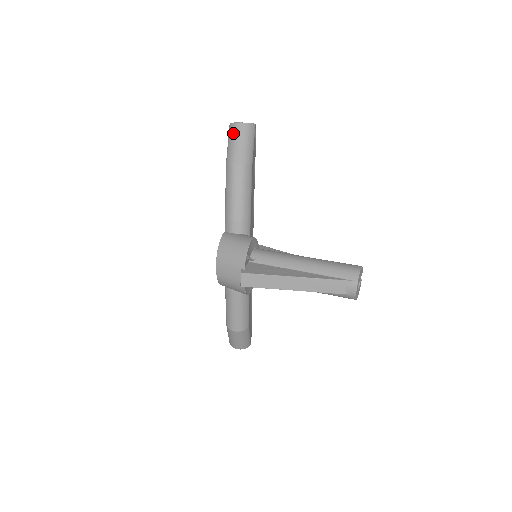
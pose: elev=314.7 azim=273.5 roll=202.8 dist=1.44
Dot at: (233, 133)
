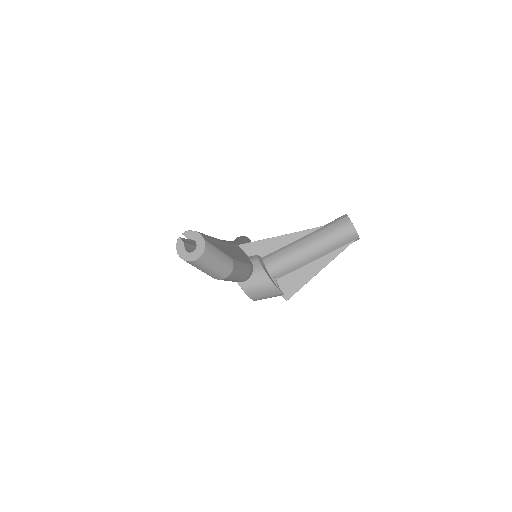
Dot at: (200, 267)
